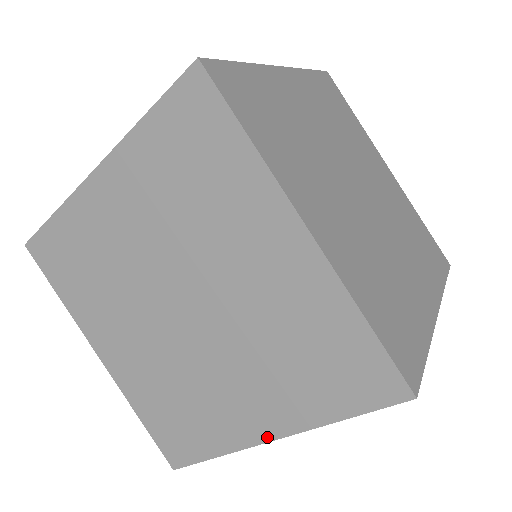
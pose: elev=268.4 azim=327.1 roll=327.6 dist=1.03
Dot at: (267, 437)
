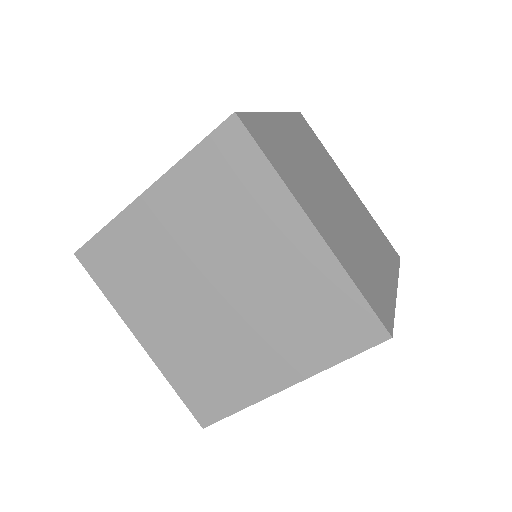
Dot at: (283, 385)
